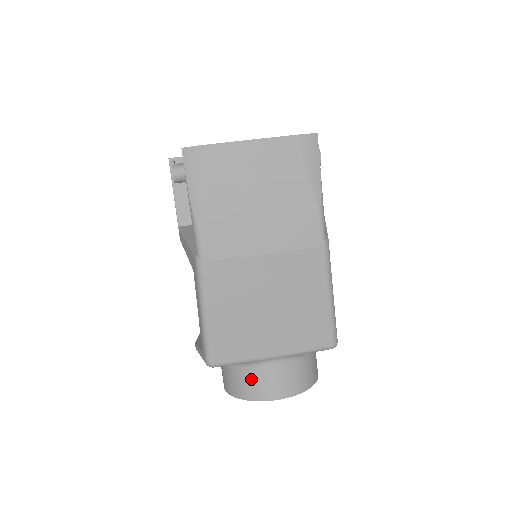
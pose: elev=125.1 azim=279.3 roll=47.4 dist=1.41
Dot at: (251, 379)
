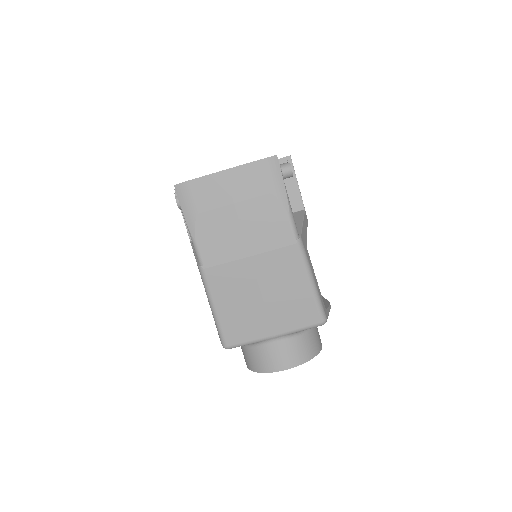
Dot at: (261, 356)
